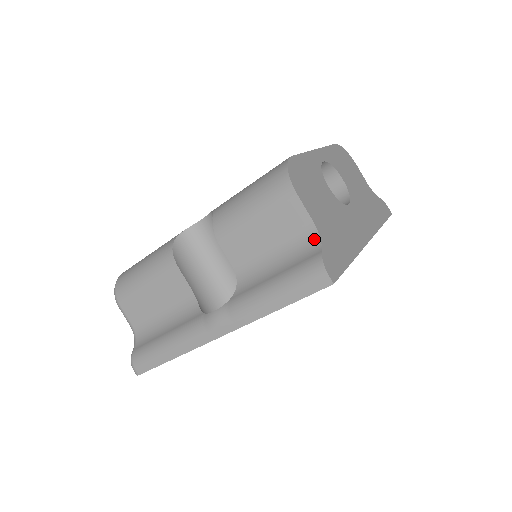
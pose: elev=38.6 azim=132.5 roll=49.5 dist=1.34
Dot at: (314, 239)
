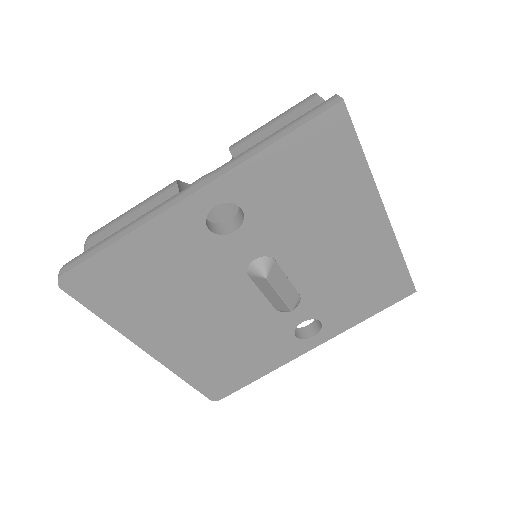
Dot at: occluded
